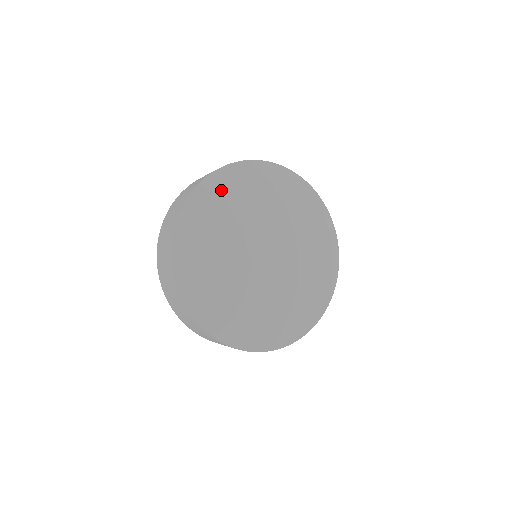
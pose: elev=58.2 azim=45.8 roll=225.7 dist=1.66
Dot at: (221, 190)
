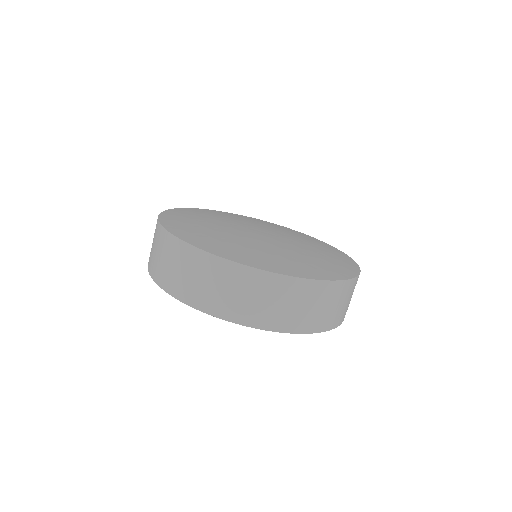
Dot at: (189, 212)
